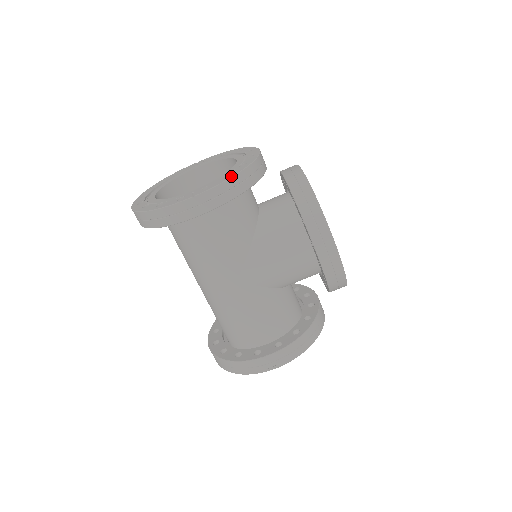
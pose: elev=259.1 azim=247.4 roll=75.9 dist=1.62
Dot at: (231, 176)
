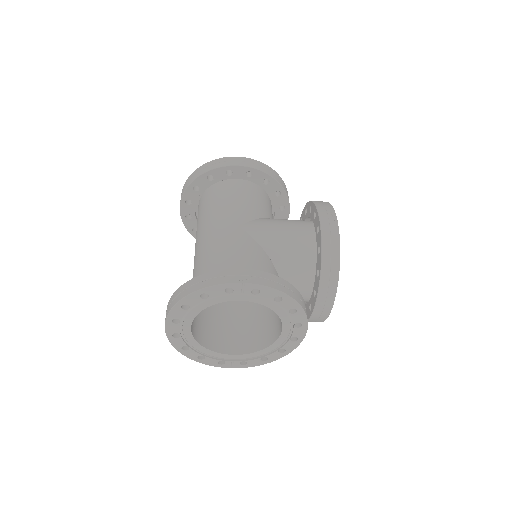
Dot at: occluded
